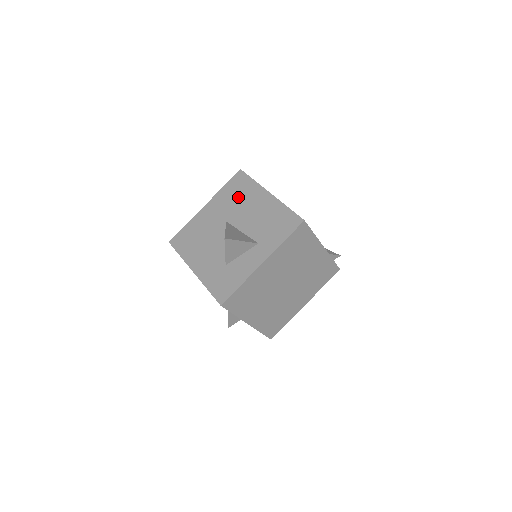
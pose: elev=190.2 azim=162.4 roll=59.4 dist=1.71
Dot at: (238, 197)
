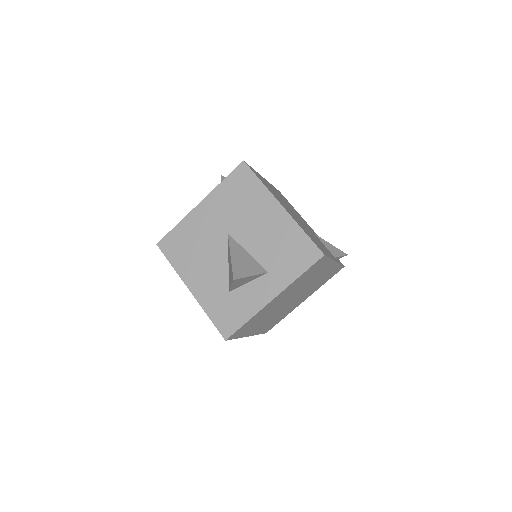
Dot at: (242, 202)
